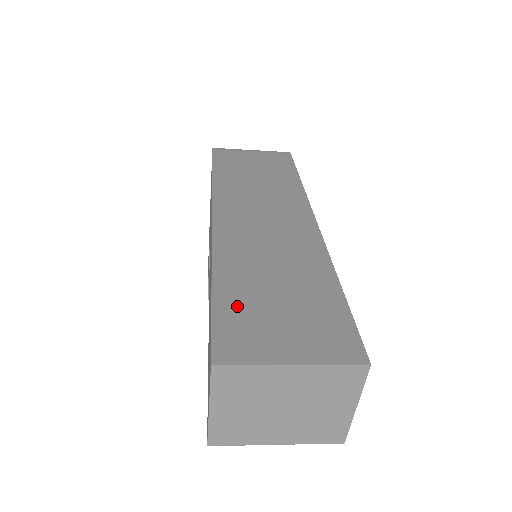
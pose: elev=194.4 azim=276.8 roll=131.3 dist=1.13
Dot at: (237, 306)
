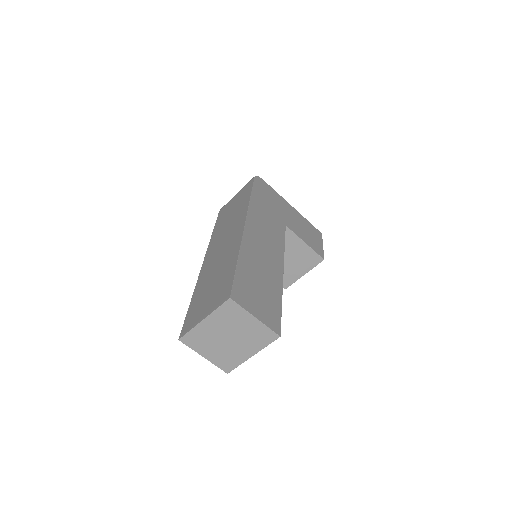
Dot at: (195, 305)
